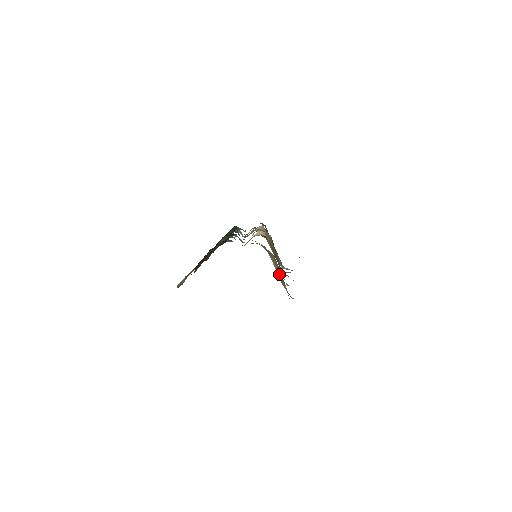
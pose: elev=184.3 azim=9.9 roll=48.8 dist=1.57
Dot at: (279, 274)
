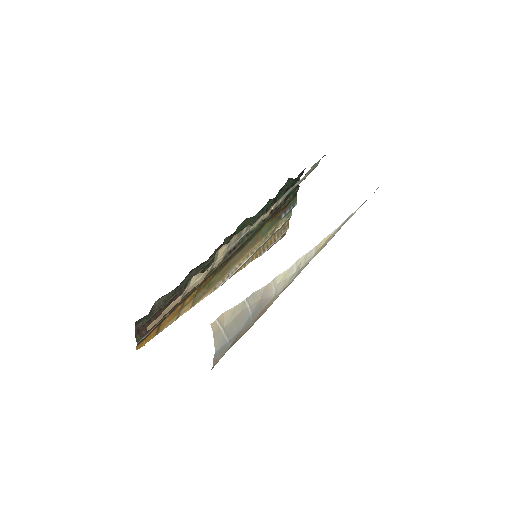
Dot at: occluded
